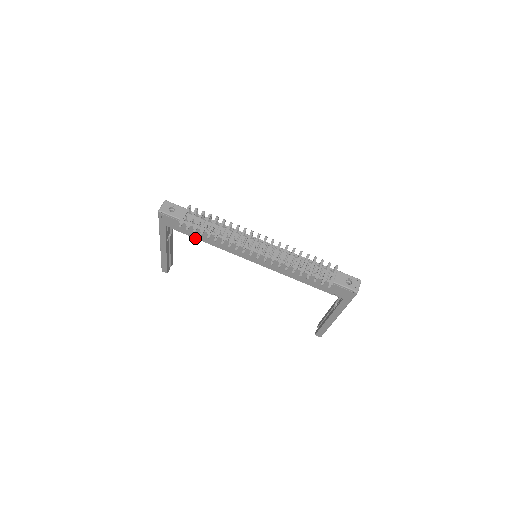
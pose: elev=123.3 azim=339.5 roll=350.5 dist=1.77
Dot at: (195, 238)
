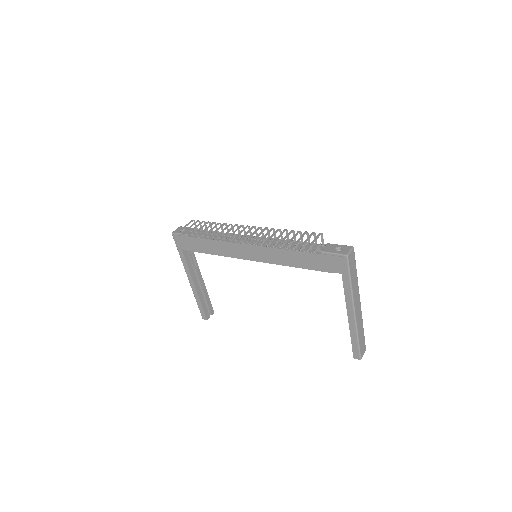
Dot at: occluded
